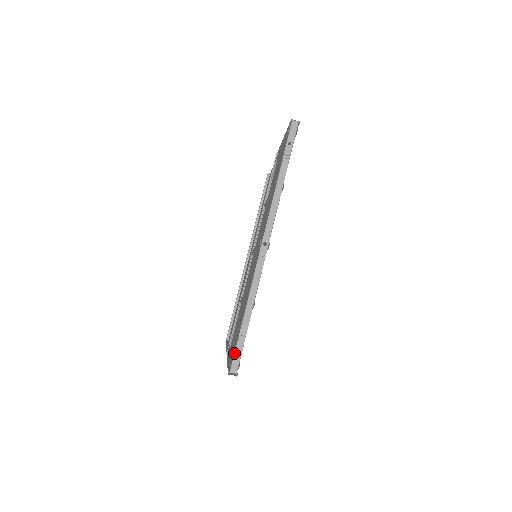
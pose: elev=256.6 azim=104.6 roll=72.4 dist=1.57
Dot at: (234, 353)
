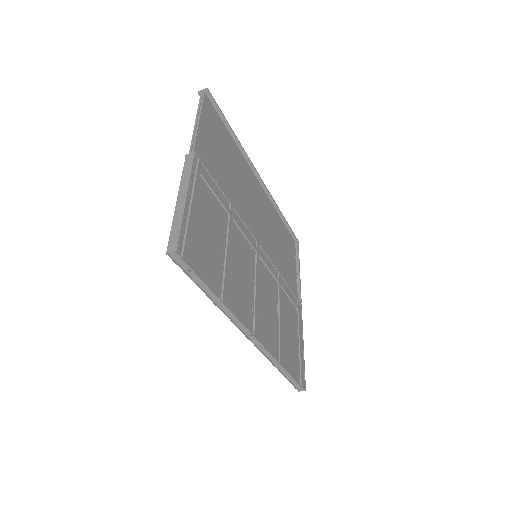
Dot at: occluded
